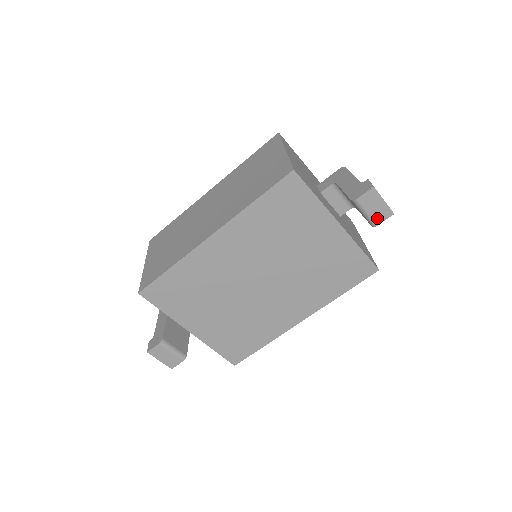
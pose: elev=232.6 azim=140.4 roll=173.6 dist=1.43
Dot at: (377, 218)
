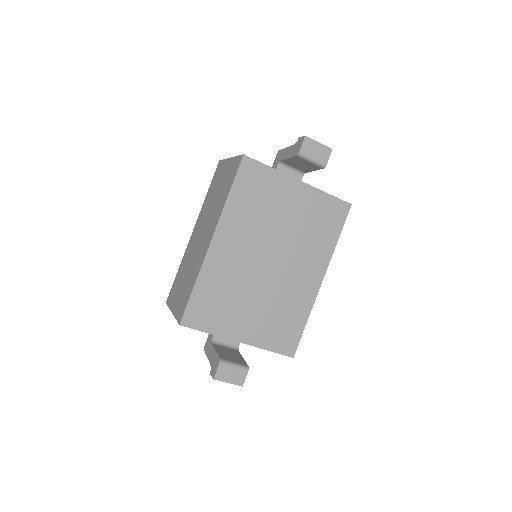
Dot at: (323, 159)
